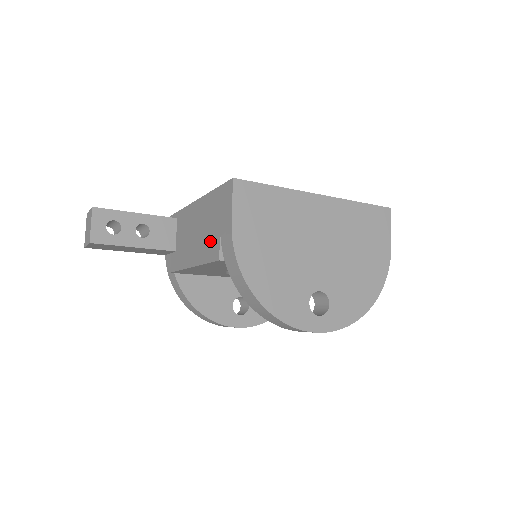
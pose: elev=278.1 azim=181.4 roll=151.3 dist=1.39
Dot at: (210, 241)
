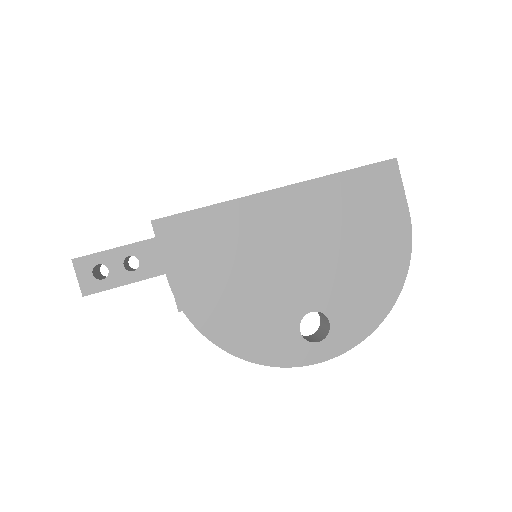
Dot at: occluded
